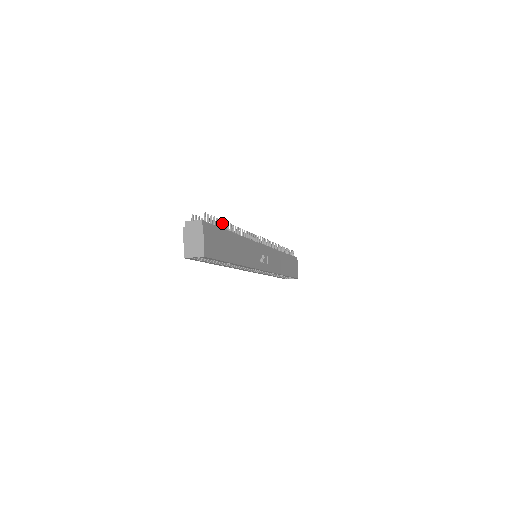
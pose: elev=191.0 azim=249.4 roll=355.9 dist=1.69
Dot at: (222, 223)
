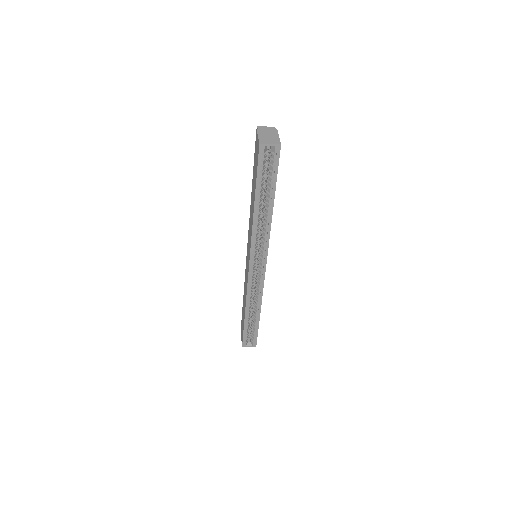
Dot at: occluded
